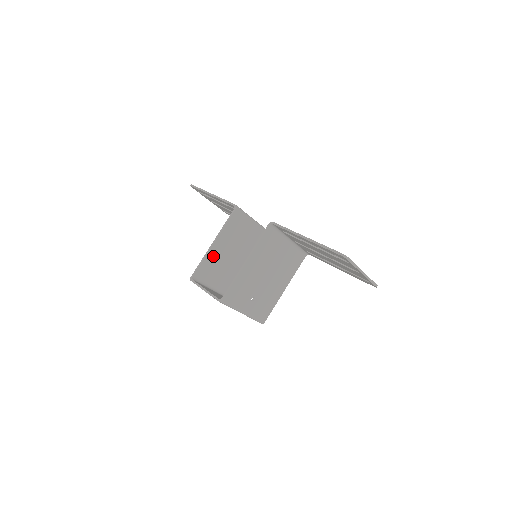
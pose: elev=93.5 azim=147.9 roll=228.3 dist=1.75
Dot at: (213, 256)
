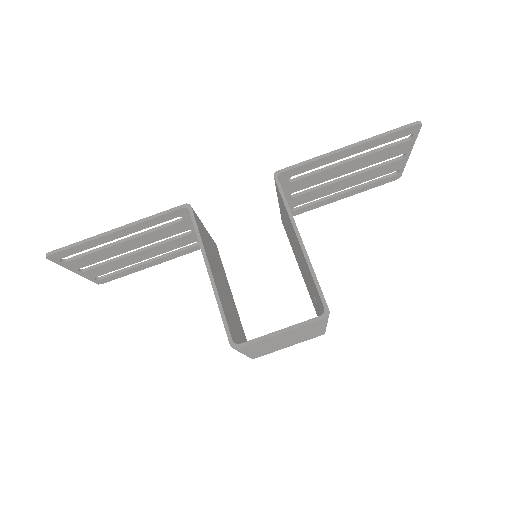
Dot at: (220, 295)
